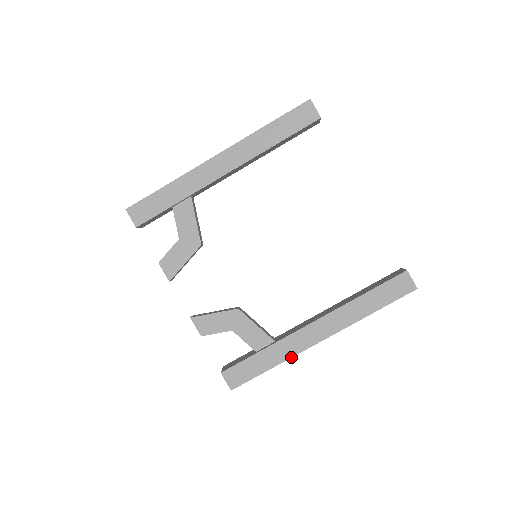
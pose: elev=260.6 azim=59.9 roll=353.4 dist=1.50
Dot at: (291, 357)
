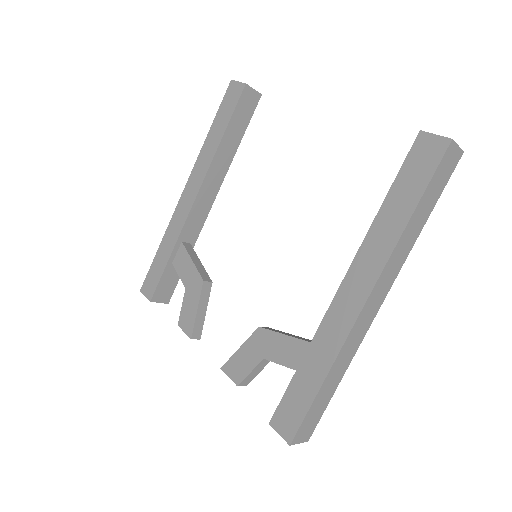
Dot at: (338, 352)
